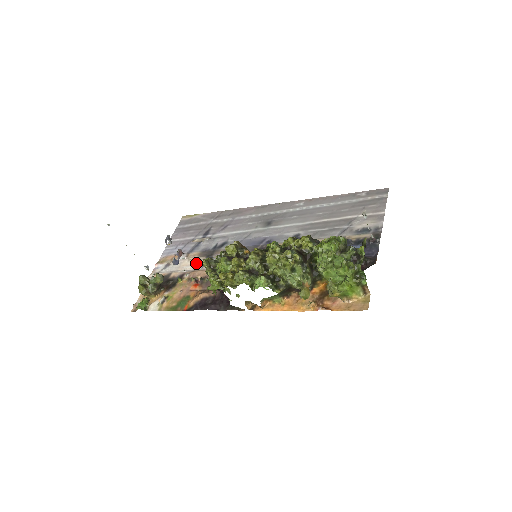
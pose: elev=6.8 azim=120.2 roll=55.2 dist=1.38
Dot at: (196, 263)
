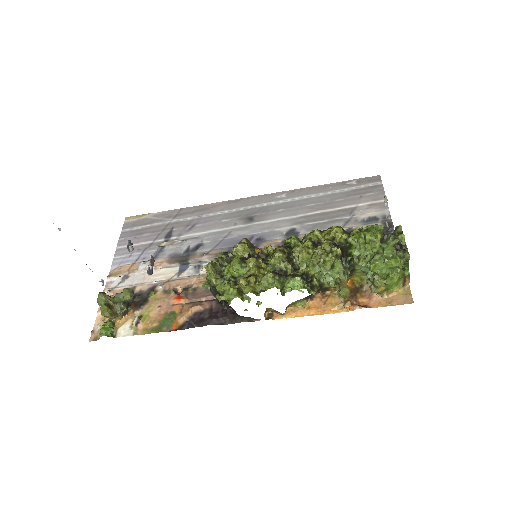
Dot at: (167, 271)
